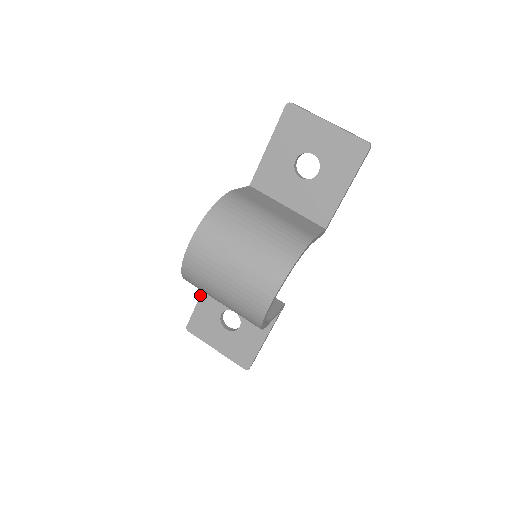
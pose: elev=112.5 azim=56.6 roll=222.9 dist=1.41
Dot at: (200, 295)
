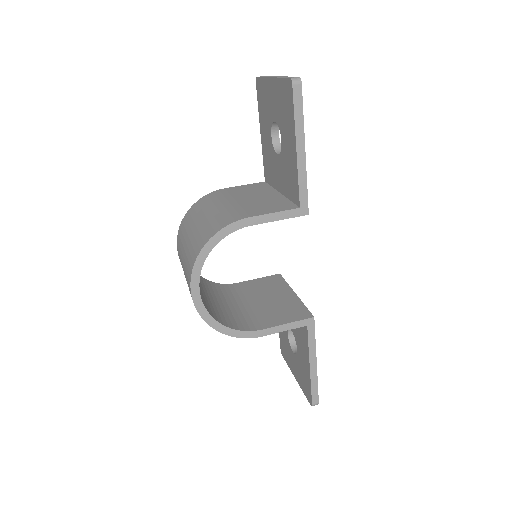
Dot at: occluded
